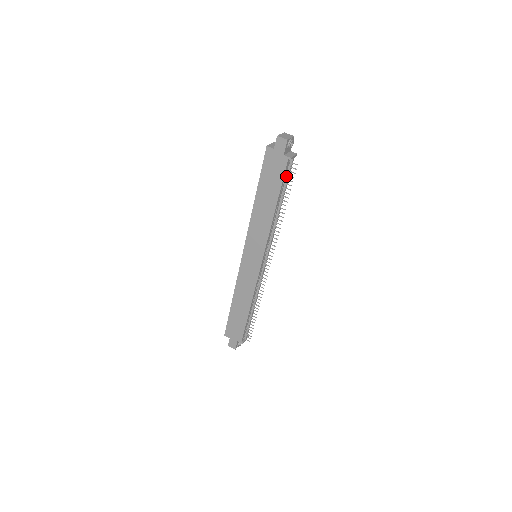
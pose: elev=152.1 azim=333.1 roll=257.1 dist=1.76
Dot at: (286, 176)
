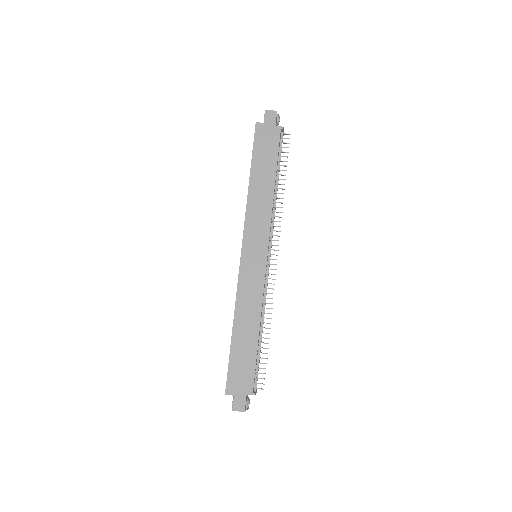
Dot at: (279, 151)
